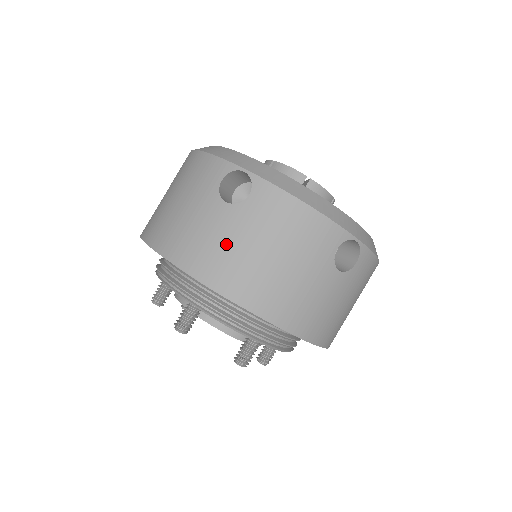
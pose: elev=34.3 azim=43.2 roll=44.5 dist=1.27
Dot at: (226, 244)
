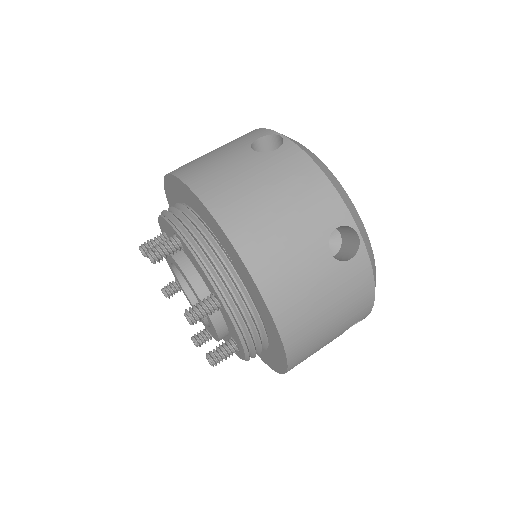
Dot at: (235, 175)
